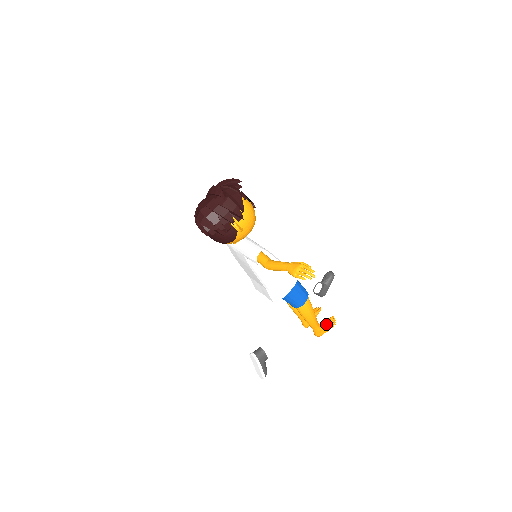
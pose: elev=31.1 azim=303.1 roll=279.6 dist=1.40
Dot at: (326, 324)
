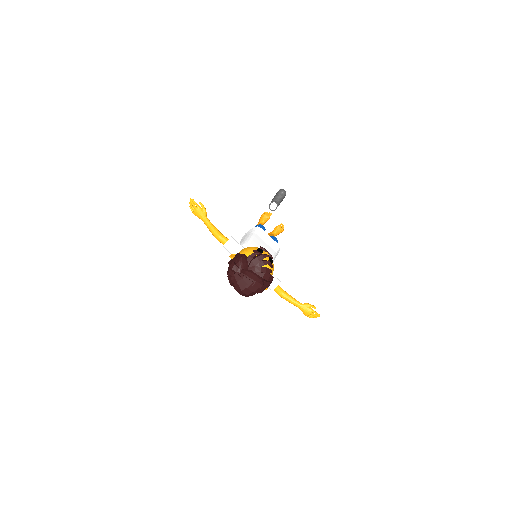
Dot at: (278, 232)
